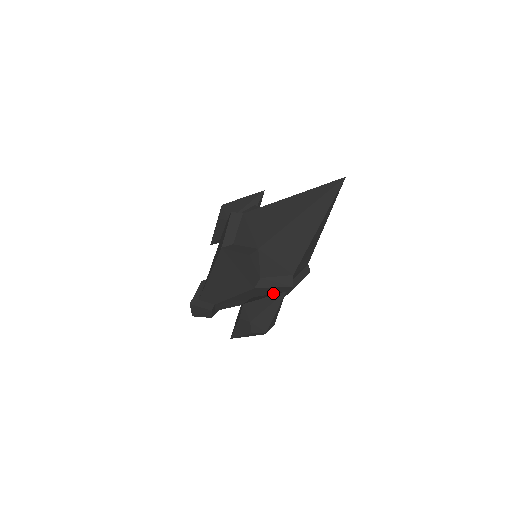
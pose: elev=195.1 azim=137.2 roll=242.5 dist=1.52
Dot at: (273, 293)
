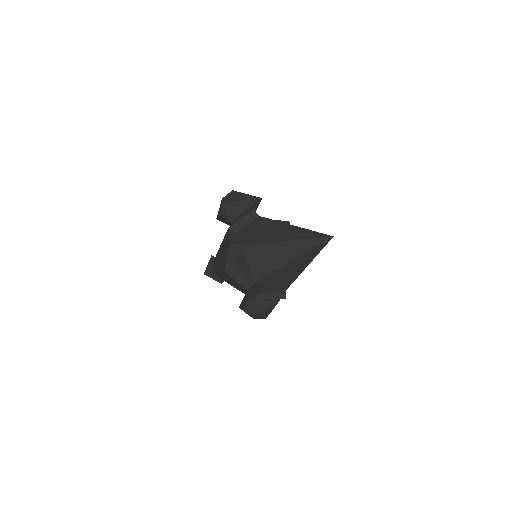
Dot at: occluded
